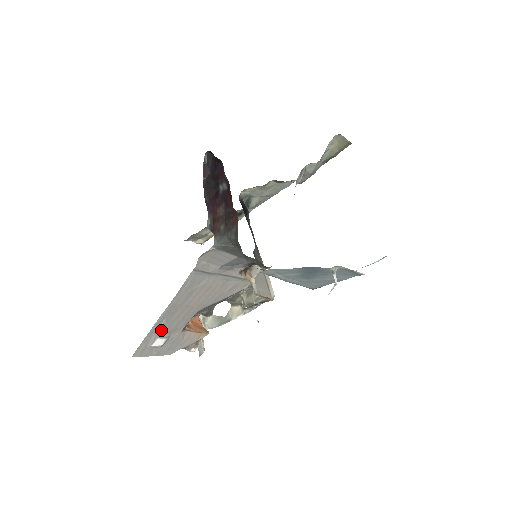
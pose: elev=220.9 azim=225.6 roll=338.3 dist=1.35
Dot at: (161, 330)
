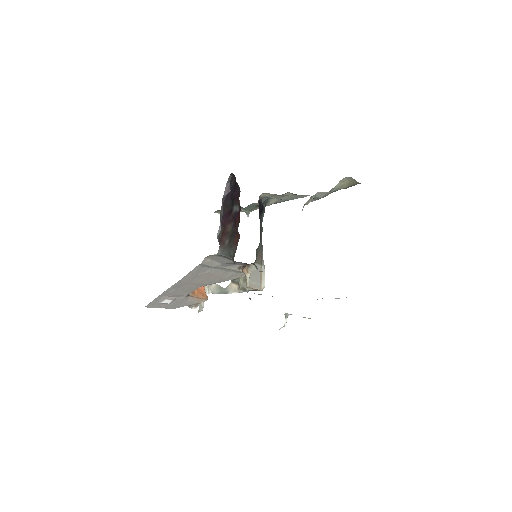
Dot at: (169, 295)
